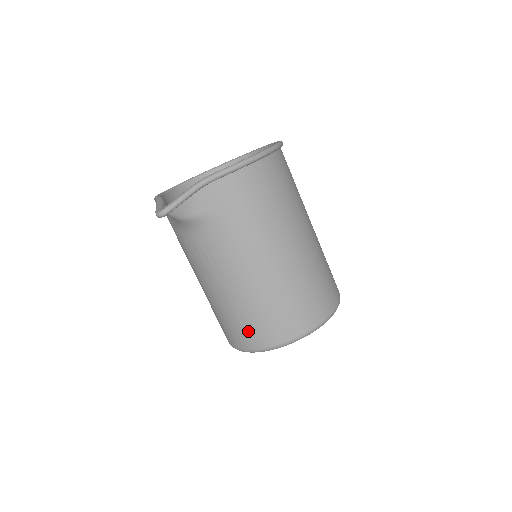
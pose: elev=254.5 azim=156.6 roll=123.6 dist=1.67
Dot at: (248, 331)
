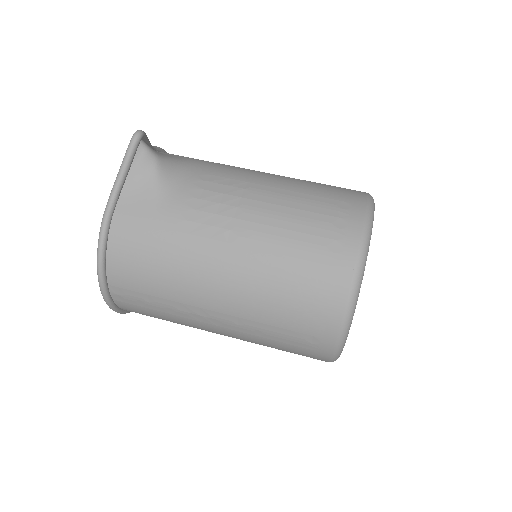
Dot at: (335, 202)
